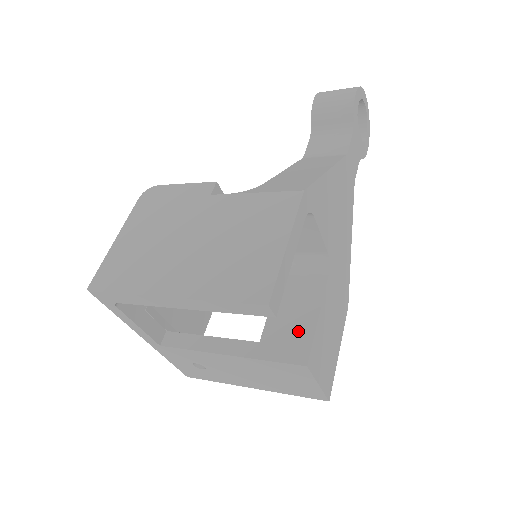
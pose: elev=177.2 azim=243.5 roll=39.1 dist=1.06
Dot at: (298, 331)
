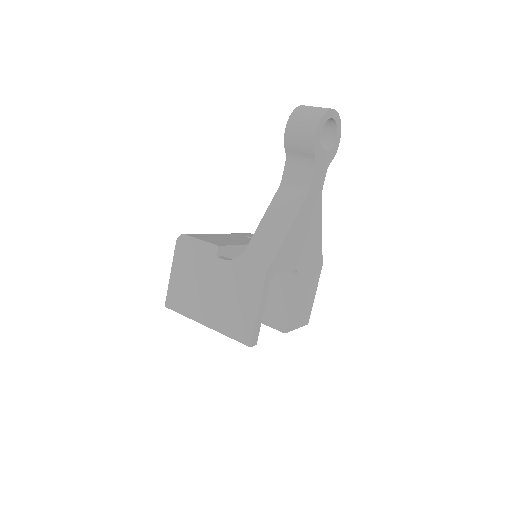
Dot at: (281, 312)
